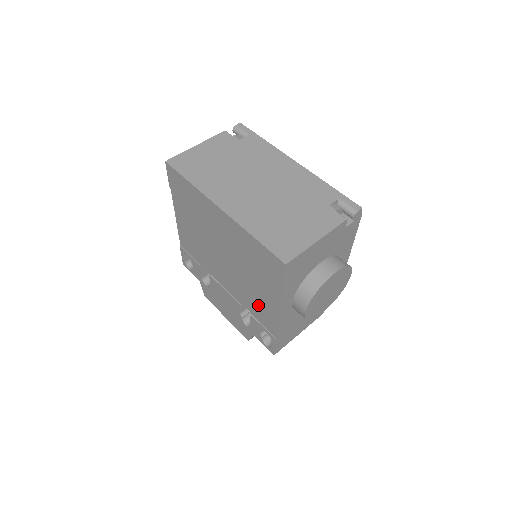
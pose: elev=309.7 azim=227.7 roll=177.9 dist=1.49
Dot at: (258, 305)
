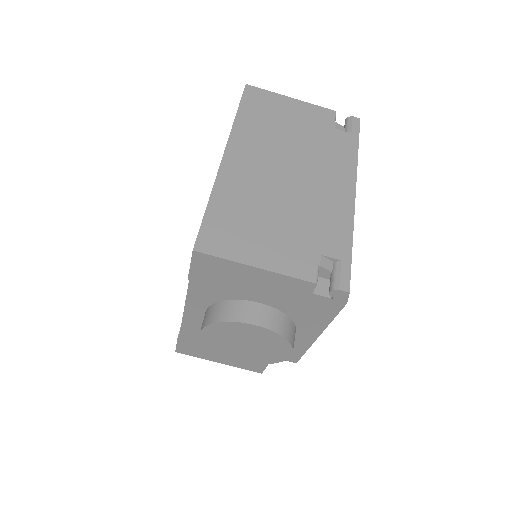
Dot at: occluded
